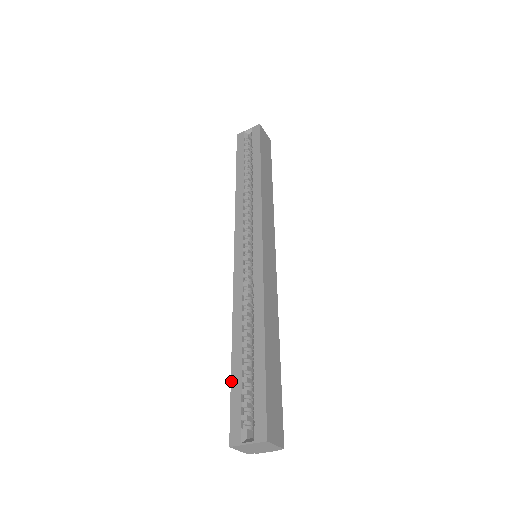
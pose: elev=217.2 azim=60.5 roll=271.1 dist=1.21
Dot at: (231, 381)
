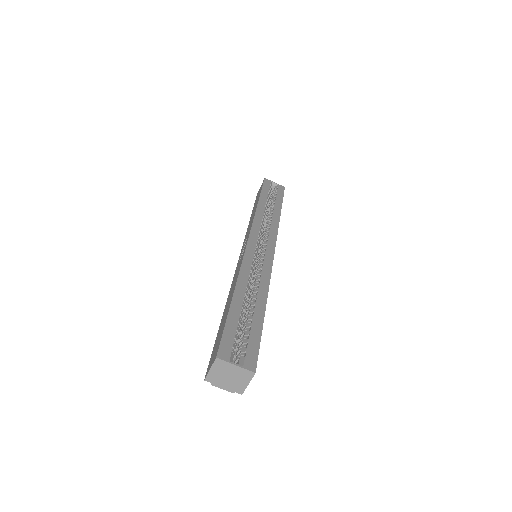
Dot at: (228, 315)
